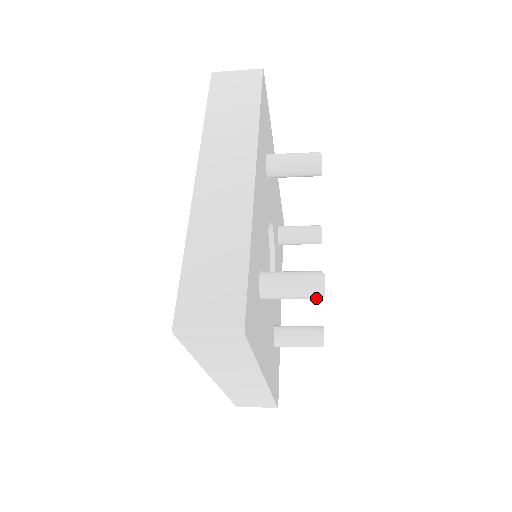
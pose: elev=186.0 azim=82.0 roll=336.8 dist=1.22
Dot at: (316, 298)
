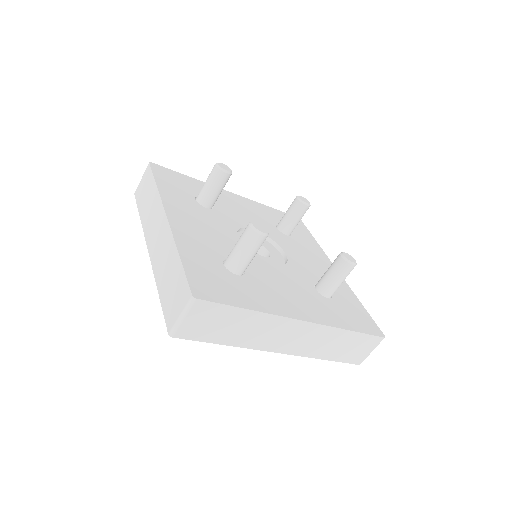
Dot at: (214, 170)
